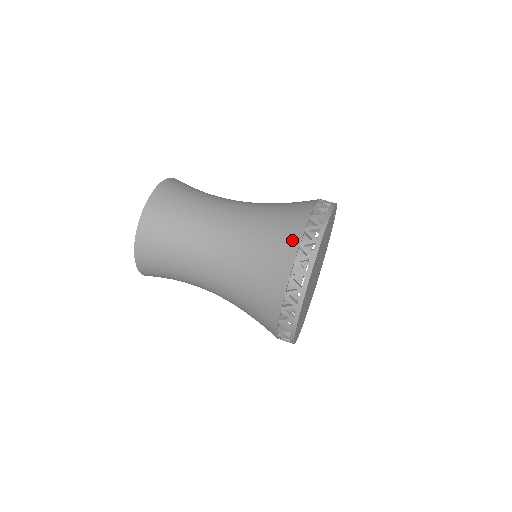
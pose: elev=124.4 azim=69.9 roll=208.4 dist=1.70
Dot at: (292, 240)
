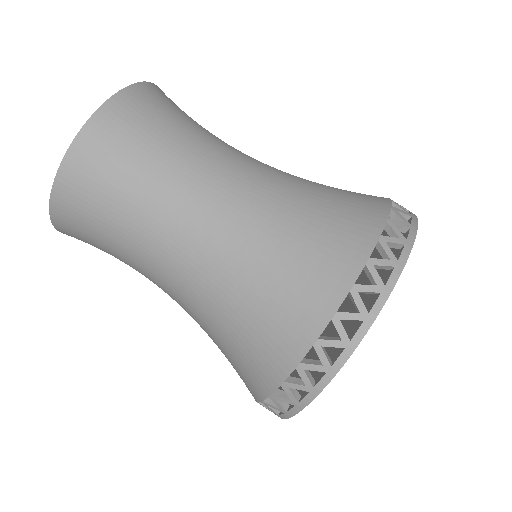
Dot at: (353, 249)
